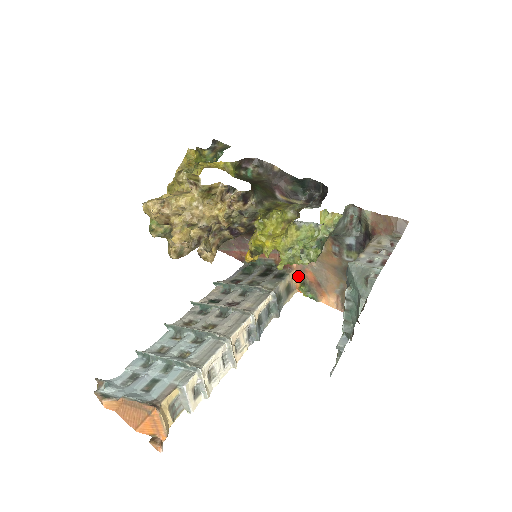
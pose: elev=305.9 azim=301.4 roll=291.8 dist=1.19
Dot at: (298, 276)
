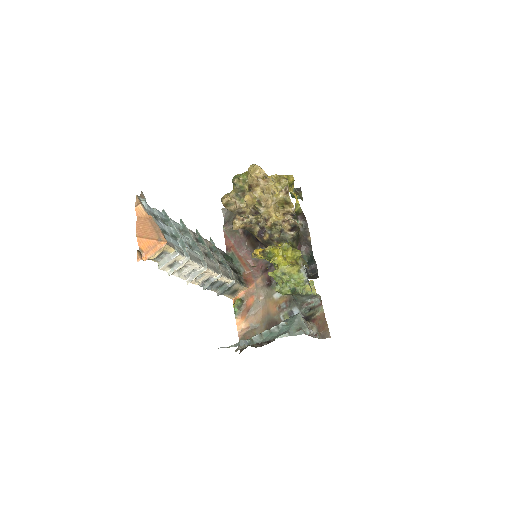
Dot at: (245, 293)
